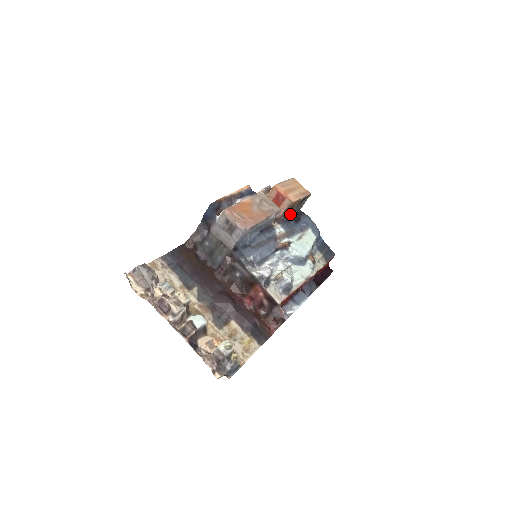
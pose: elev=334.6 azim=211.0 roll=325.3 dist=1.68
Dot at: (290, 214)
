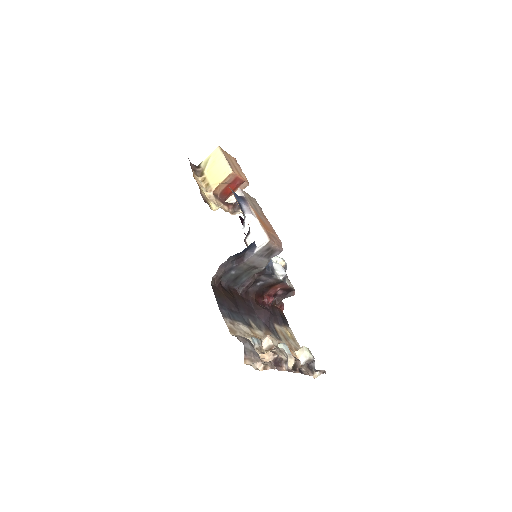
Dot at: occluded
